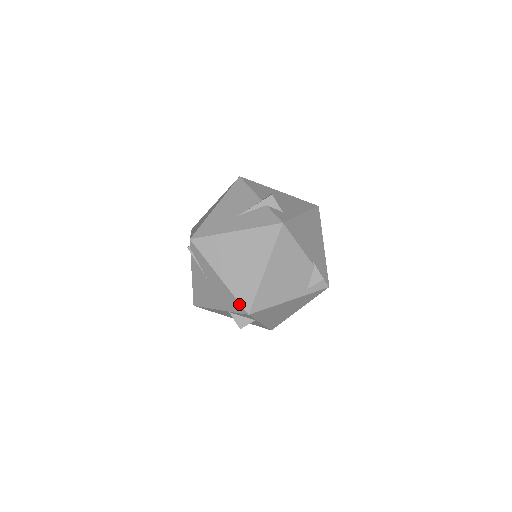
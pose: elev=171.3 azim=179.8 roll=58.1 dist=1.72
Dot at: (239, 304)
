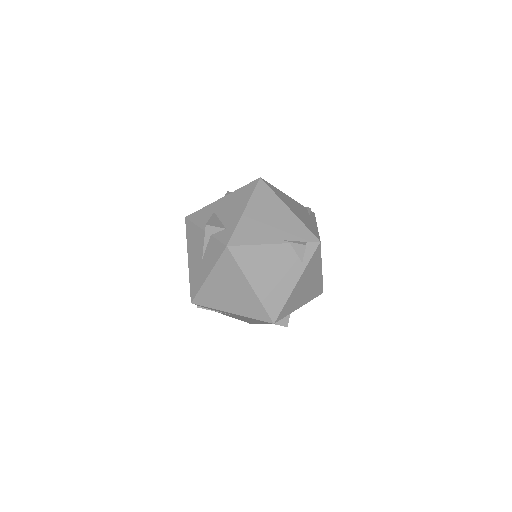
Dot at: occluded
